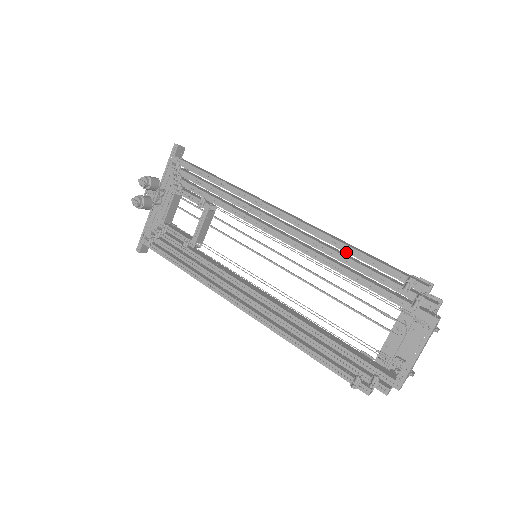
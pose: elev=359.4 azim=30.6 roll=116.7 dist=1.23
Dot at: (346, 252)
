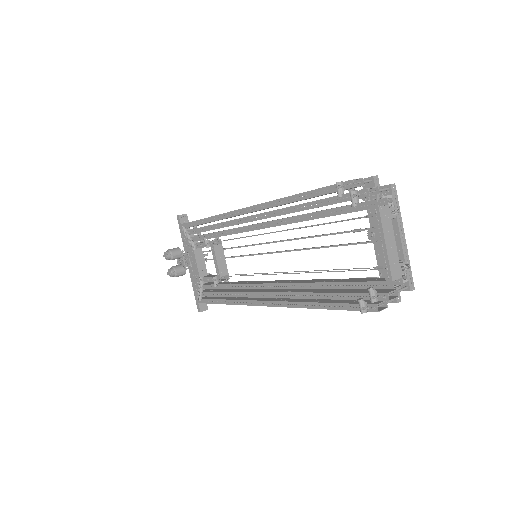
Dot at: occluded
